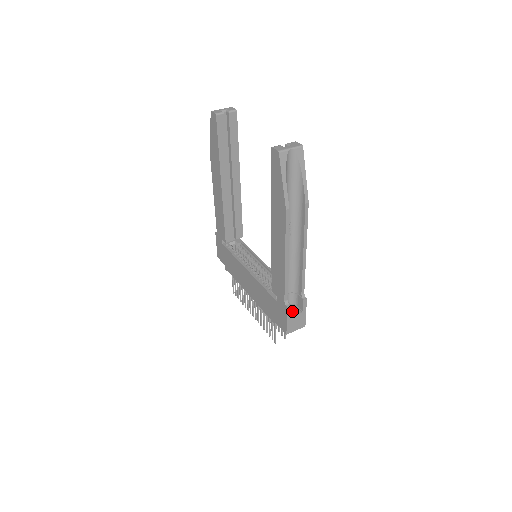
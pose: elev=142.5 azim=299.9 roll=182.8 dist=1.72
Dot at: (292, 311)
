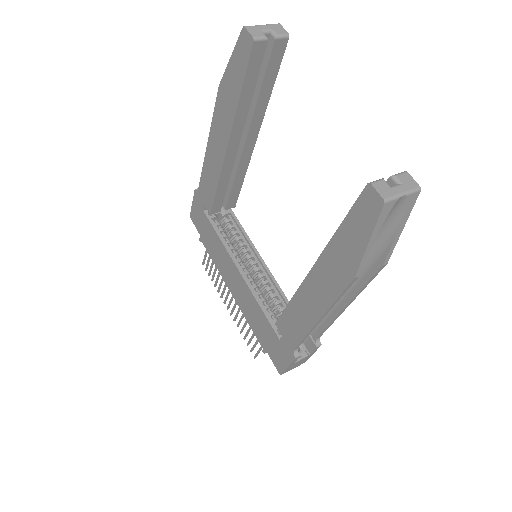
Dot at: occluded
